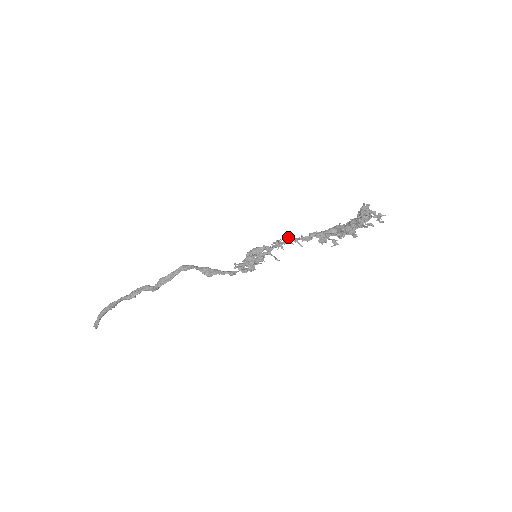
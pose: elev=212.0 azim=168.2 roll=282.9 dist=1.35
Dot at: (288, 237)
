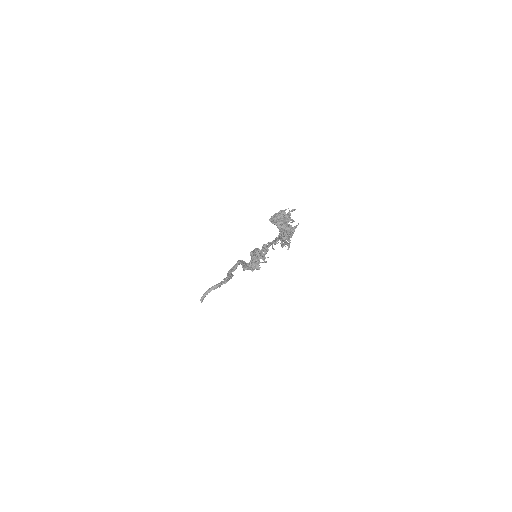
Dot at: occluded
